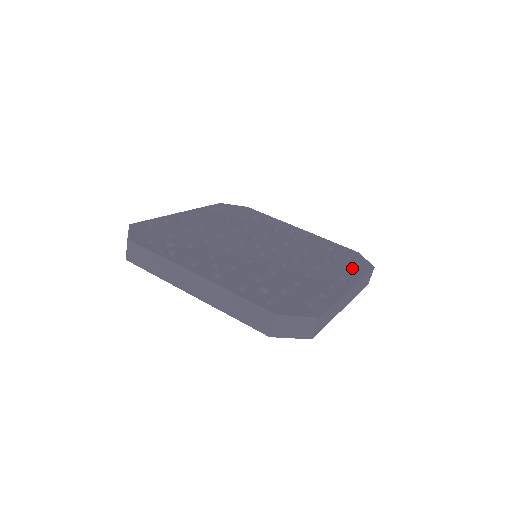
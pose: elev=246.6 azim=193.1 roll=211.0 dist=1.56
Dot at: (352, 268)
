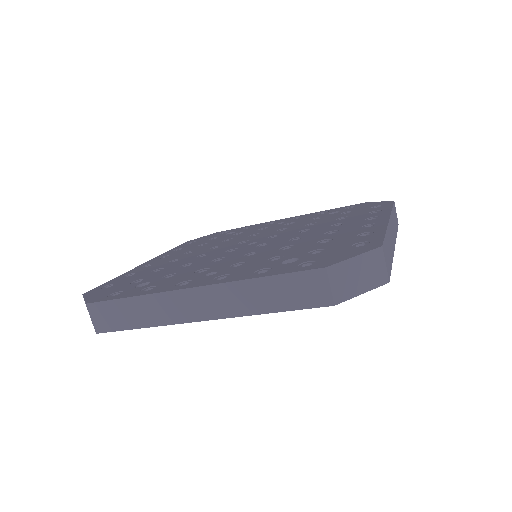
Dot at: (372, 210)
